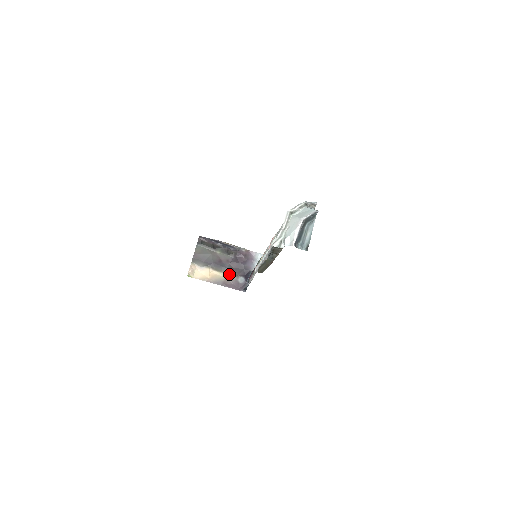
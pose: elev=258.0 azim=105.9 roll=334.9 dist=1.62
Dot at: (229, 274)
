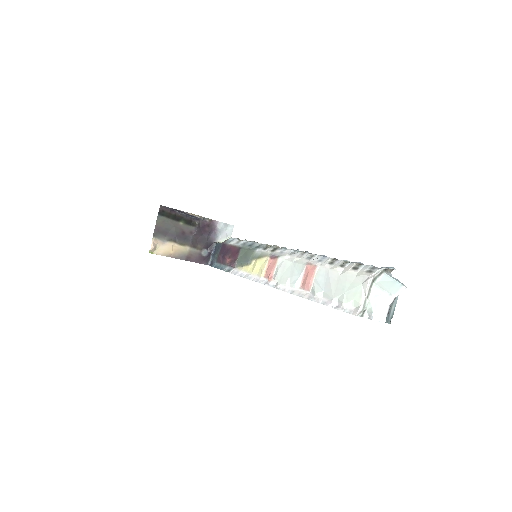
Dot at: (193, 247)
